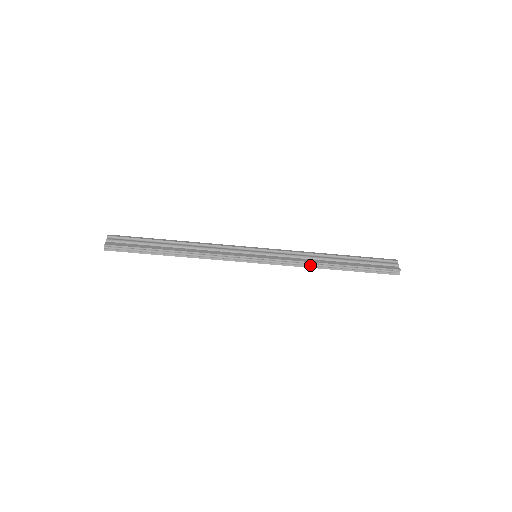
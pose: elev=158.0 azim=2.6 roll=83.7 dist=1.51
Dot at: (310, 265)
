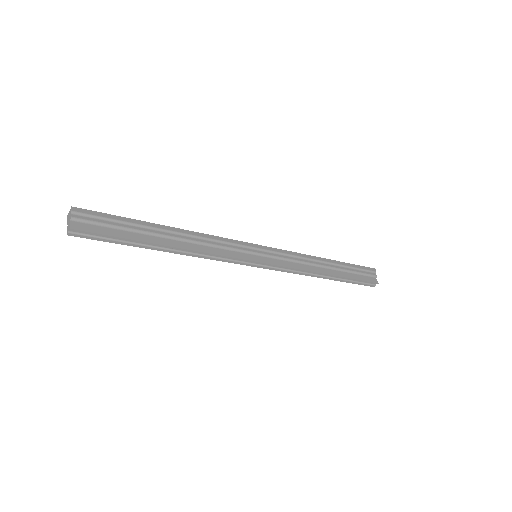
Dot at: (307, 273)
